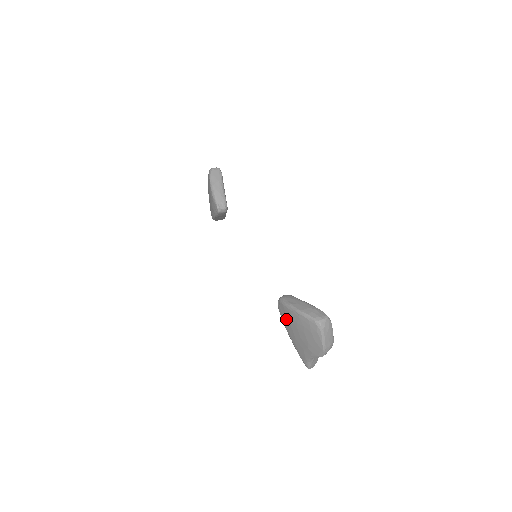
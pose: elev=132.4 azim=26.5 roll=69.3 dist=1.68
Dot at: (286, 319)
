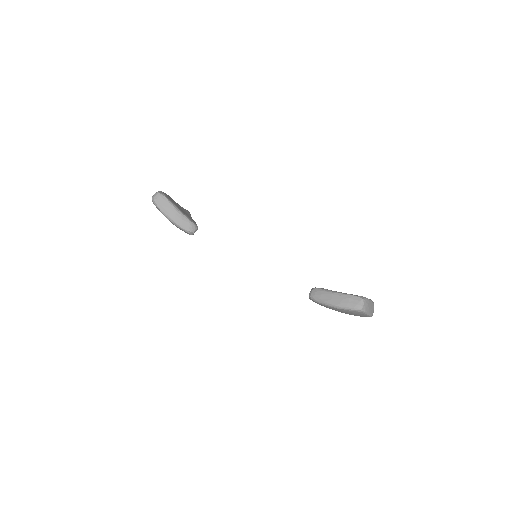
Dot at: occluded
